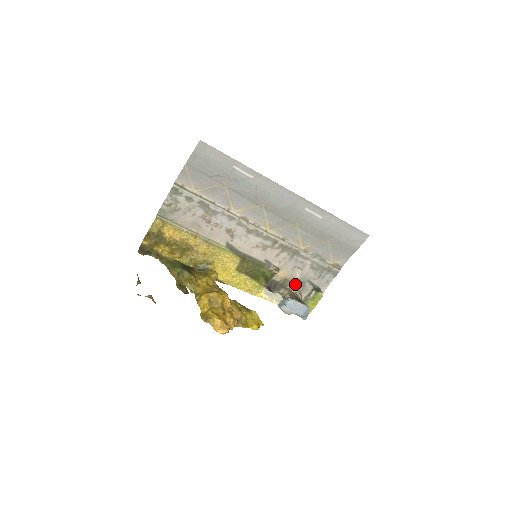
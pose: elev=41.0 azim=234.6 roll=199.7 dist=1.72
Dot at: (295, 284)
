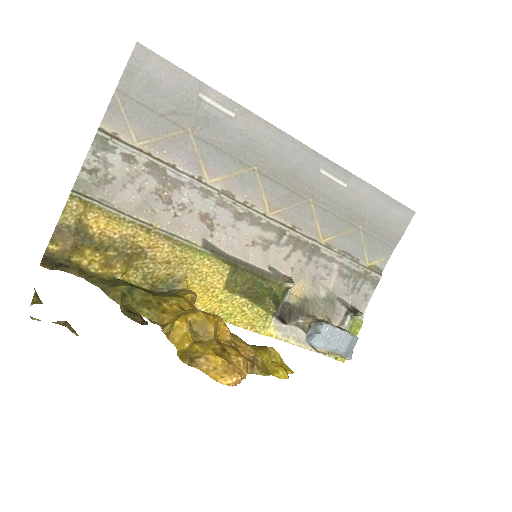
Dot at: (320, 306)
